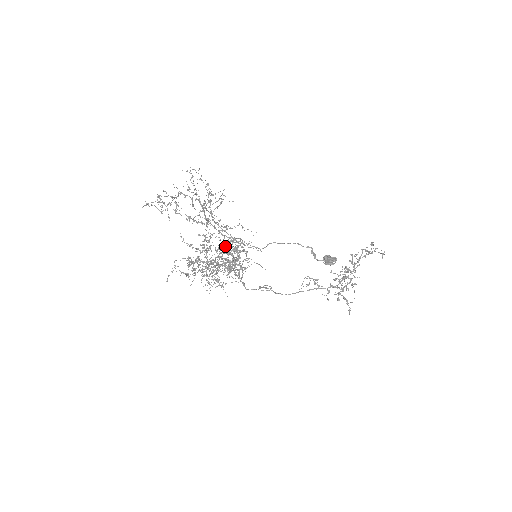
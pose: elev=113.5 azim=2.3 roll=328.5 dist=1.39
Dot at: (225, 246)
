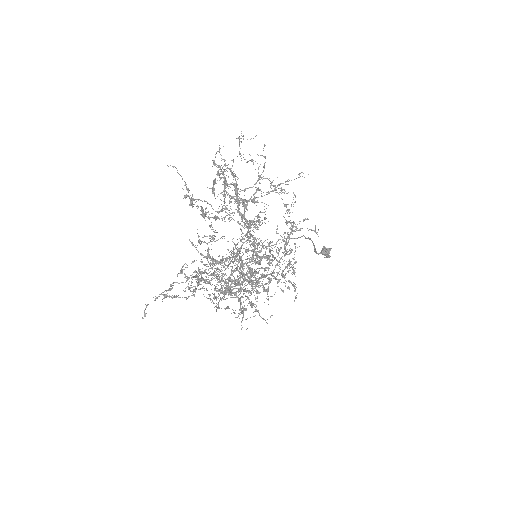
Dot at: (234, 249)
